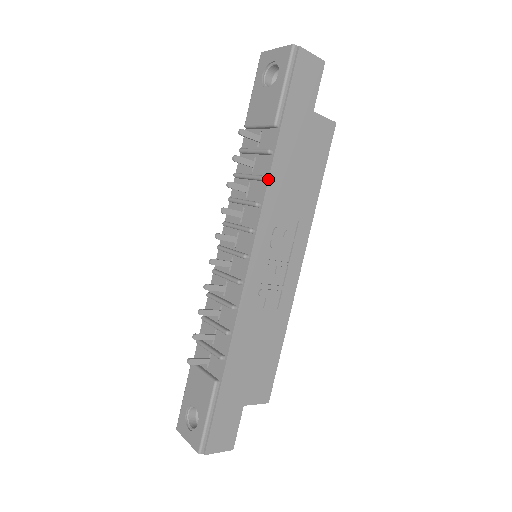
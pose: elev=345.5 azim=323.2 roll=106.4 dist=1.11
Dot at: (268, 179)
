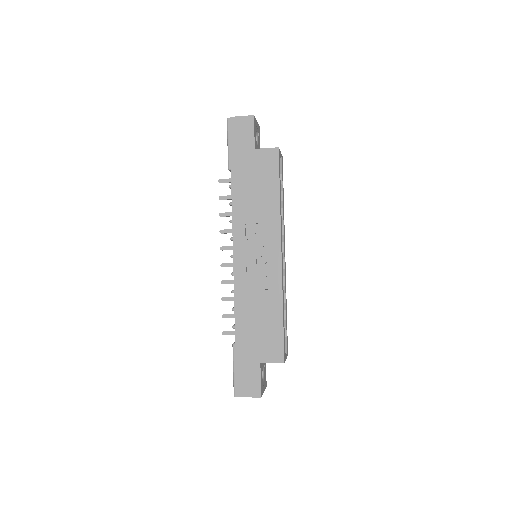
Dot at: (232, 203)
